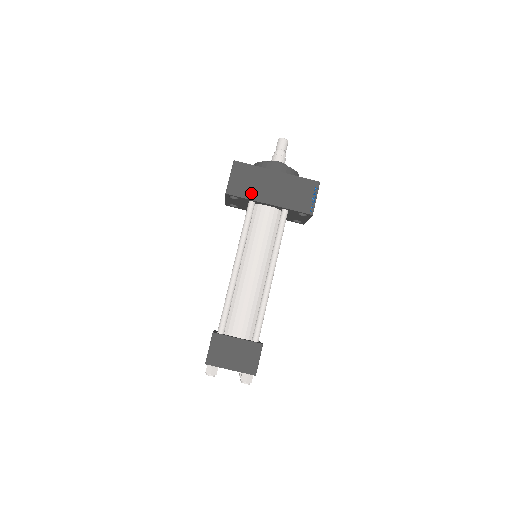
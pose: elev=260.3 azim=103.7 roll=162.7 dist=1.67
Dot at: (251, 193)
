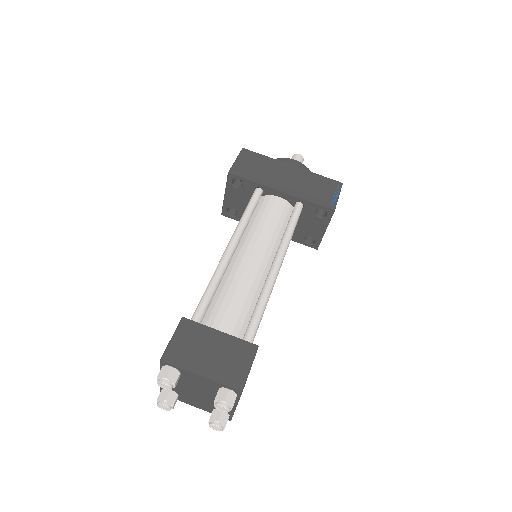
Dot at: (259, 178)
